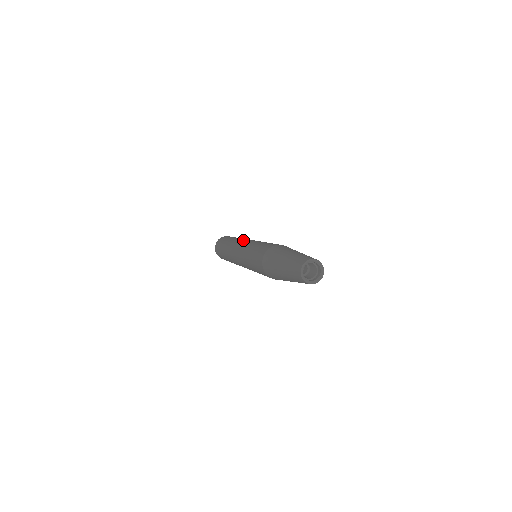
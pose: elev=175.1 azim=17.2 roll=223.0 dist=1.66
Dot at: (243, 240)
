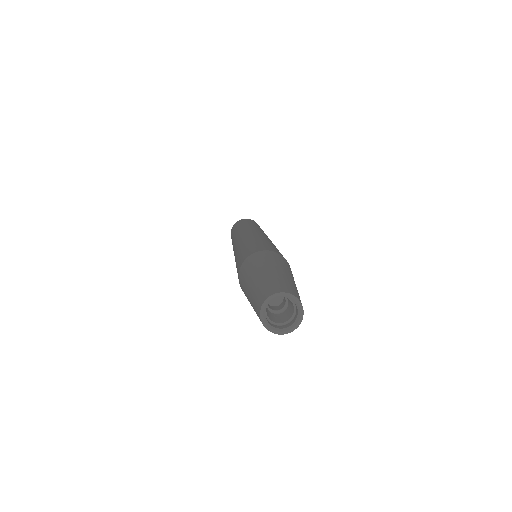
Dot at: (238, 236)
